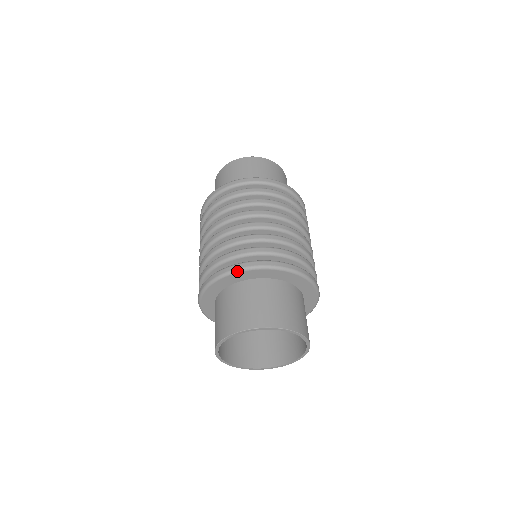
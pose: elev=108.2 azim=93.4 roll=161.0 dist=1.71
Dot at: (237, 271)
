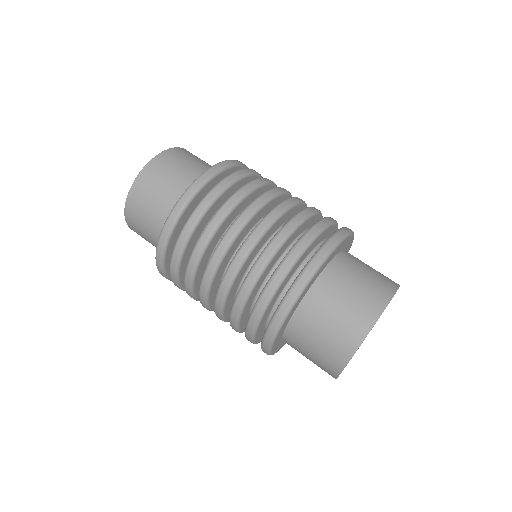
Dot at: (315, 273)
